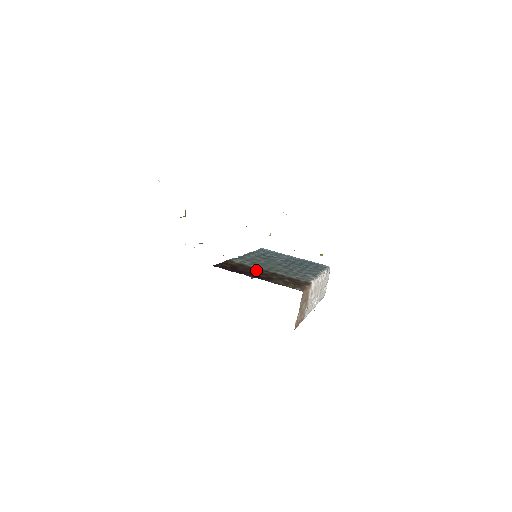
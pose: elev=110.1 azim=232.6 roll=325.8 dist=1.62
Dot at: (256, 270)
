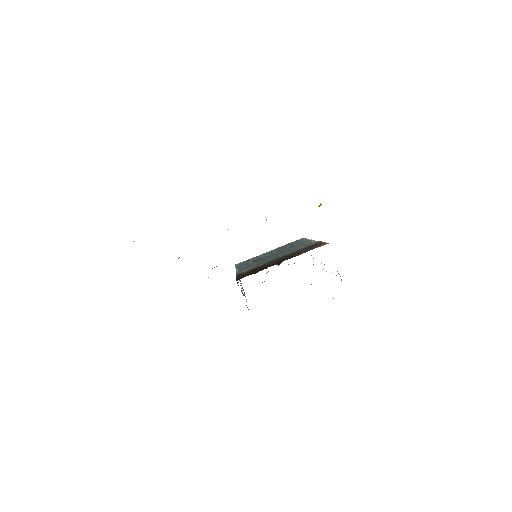
Dot at: (270, 262)
